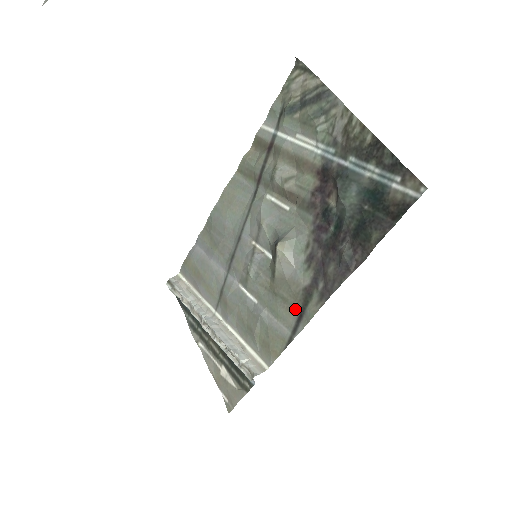
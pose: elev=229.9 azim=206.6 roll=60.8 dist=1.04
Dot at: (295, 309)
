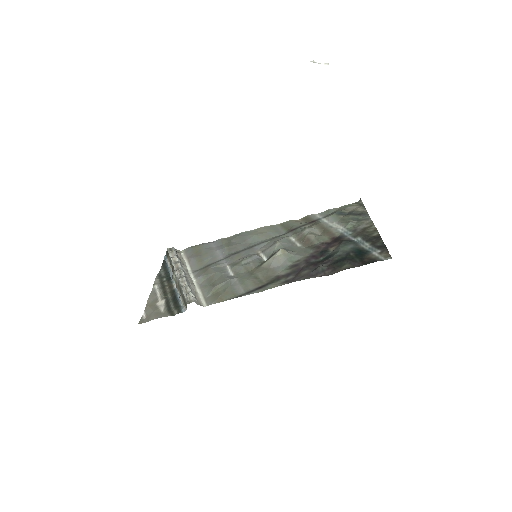
Dot at: (260, 283)
